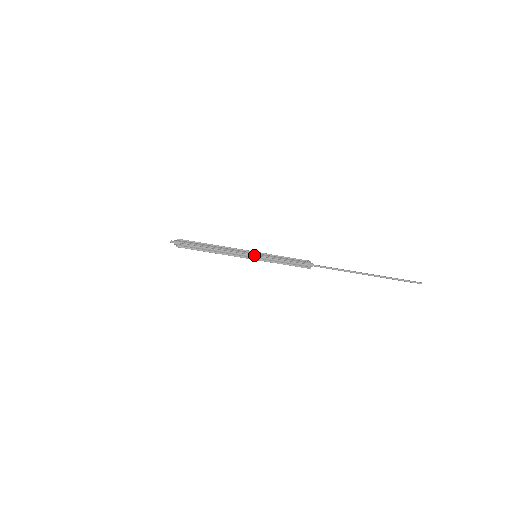
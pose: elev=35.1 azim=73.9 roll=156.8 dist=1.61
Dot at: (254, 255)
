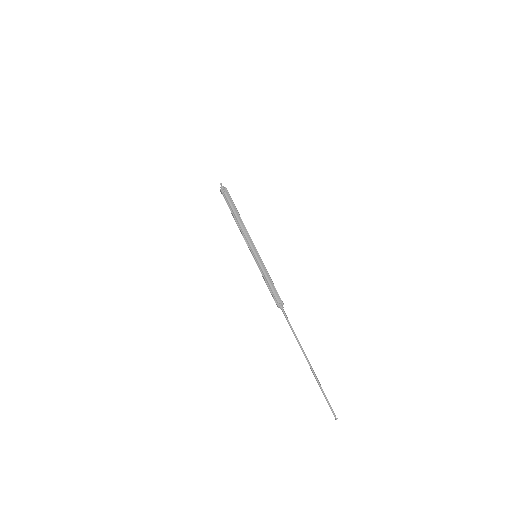
Dot at: (257, 252)
